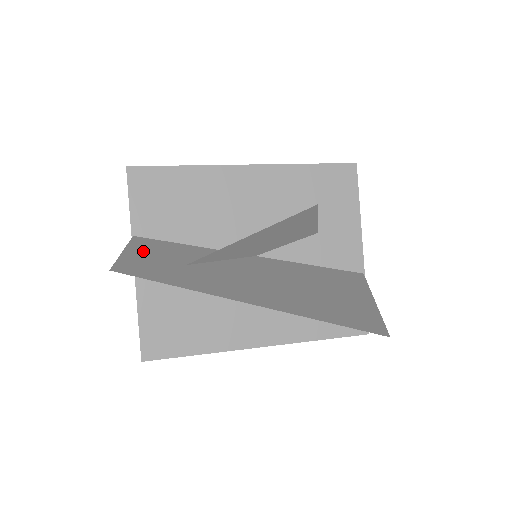
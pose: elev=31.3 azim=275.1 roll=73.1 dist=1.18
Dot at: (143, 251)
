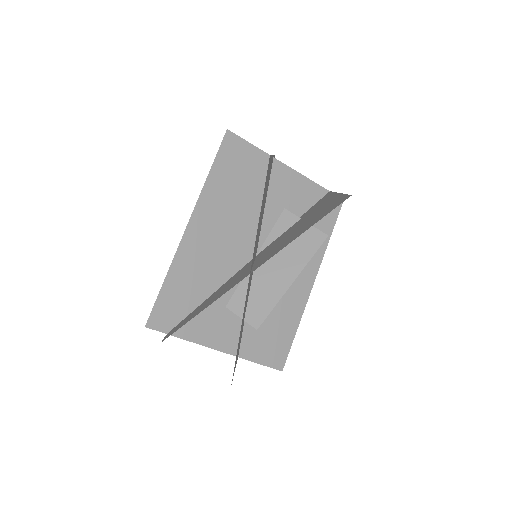
Dot at: occluded
